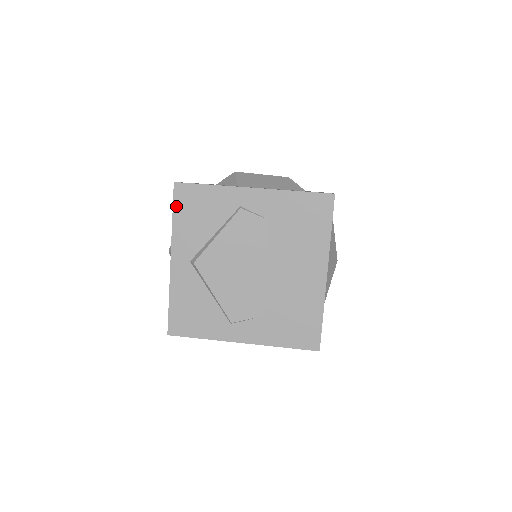
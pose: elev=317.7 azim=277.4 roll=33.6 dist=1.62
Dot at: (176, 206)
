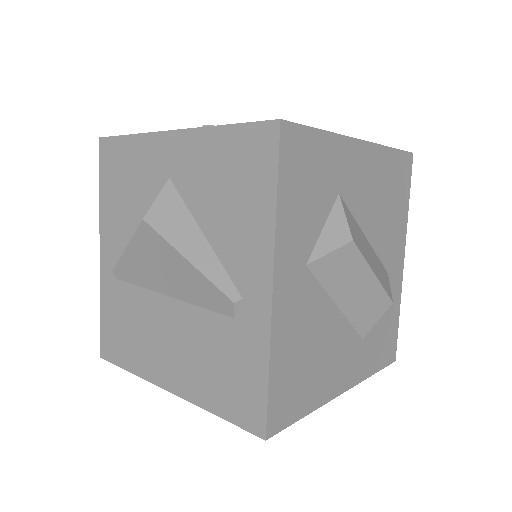
Dot at: (122, 136)
